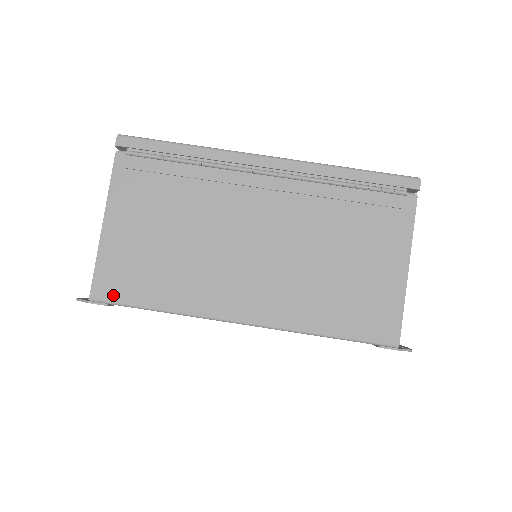
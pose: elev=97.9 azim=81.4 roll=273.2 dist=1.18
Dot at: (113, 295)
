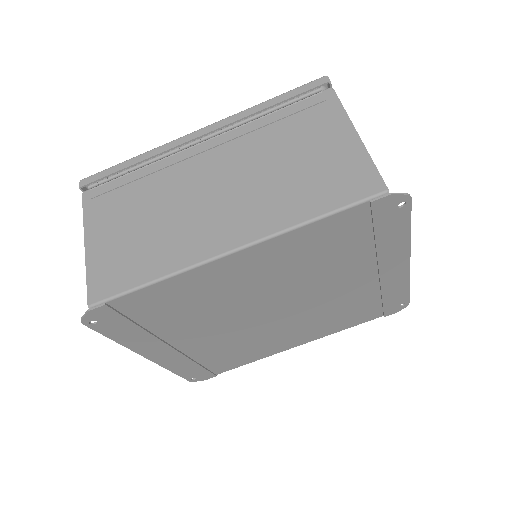
Dot at: (107, 292)
